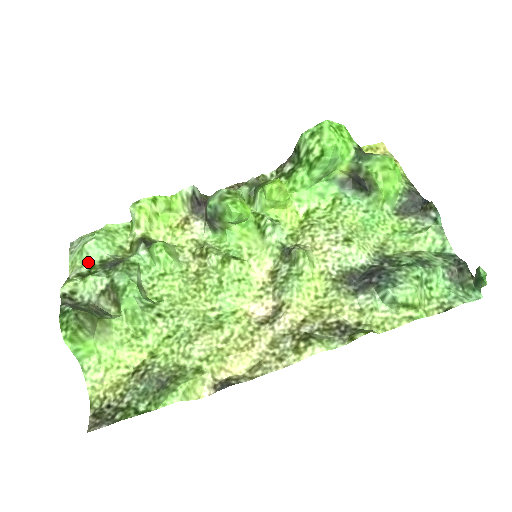
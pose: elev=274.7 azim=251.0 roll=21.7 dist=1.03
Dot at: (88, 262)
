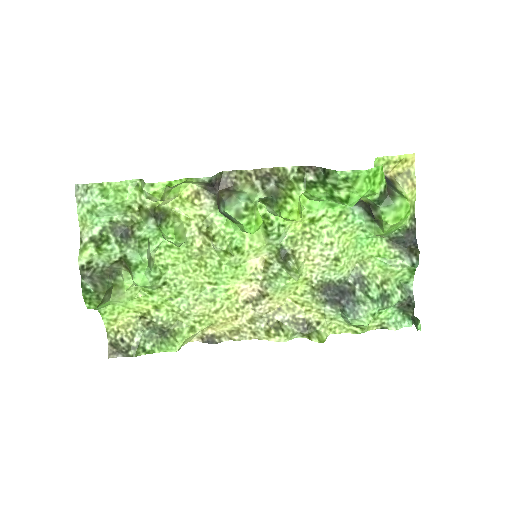
Dot at: (98, 223)
